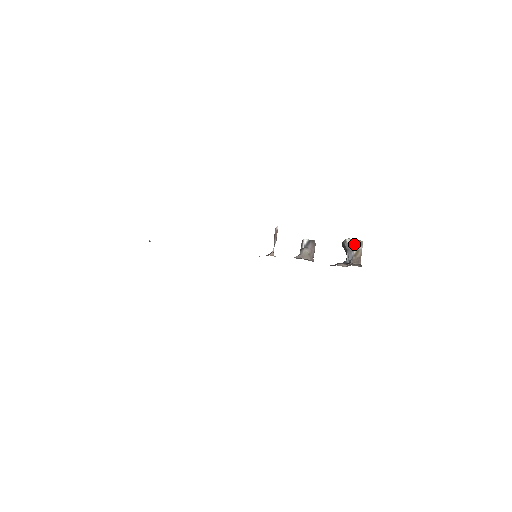
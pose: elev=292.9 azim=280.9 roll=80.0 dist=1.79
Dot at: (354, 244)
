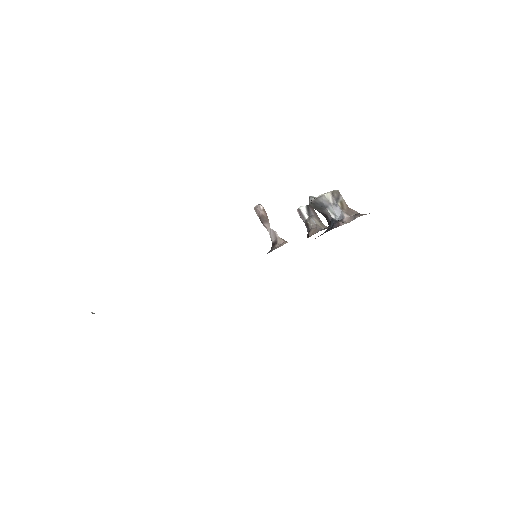
Dot at: (334, 196)
